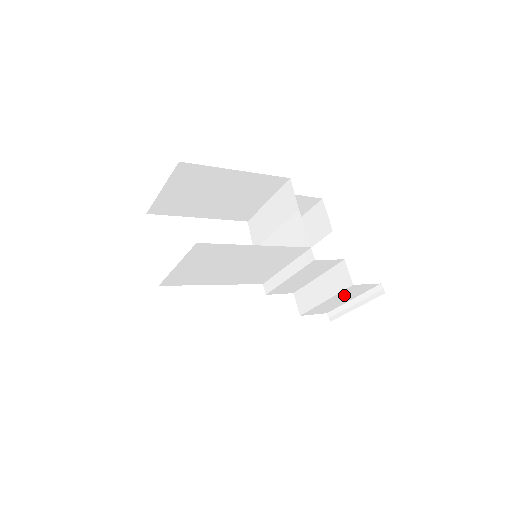
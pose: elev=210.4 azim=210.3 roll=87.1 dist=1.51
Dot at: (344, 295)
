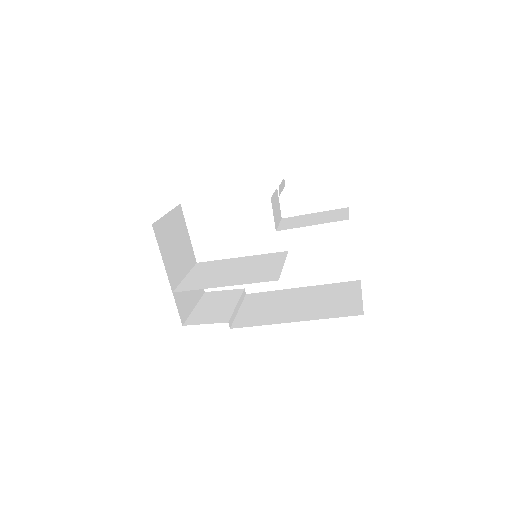
Dot at: occluded
